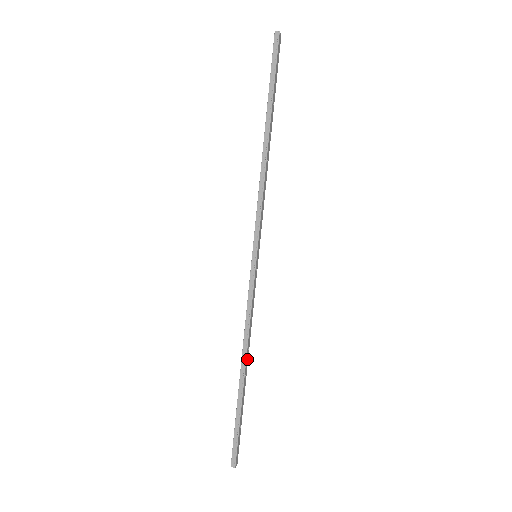
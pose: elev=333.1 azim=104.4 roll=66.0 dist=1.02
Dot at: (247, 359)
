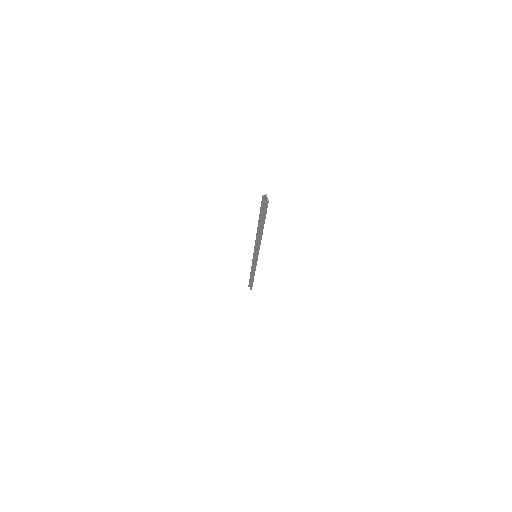
Dot at: occluded
